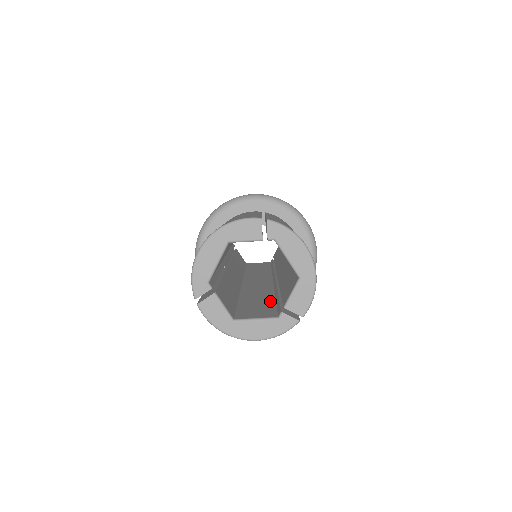
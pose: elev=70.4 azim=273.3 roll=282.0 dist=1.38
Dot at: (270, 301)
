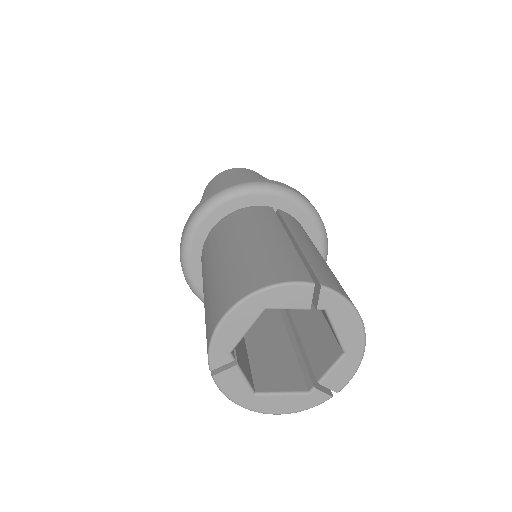
Dot at: (284, 342)
